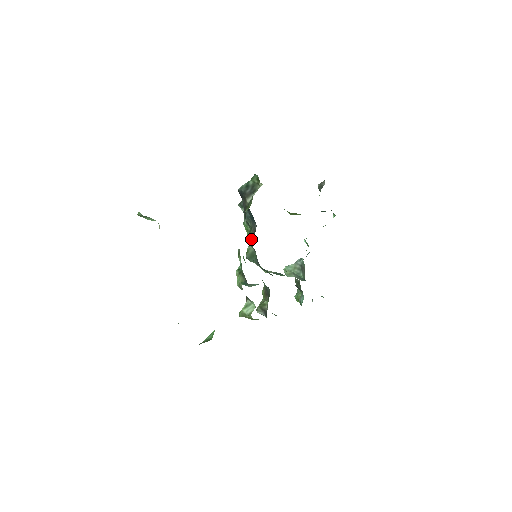
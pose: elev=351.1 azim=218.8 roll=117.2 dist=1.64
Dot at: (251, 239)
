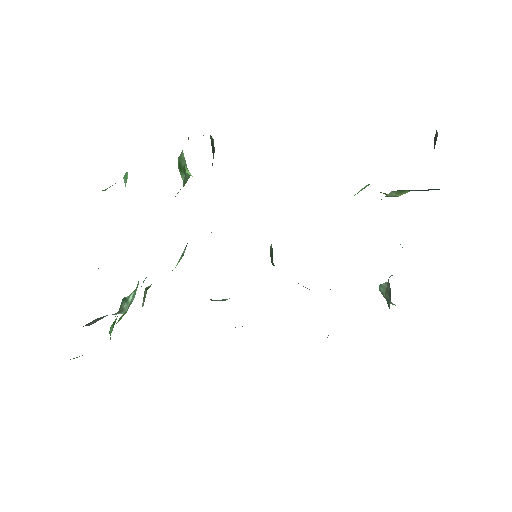
Dot at: occluded
